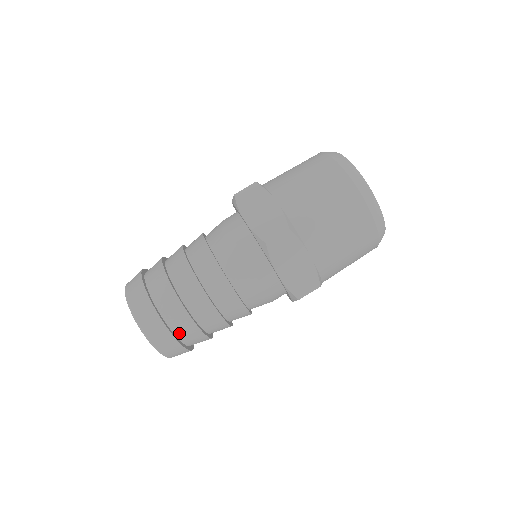
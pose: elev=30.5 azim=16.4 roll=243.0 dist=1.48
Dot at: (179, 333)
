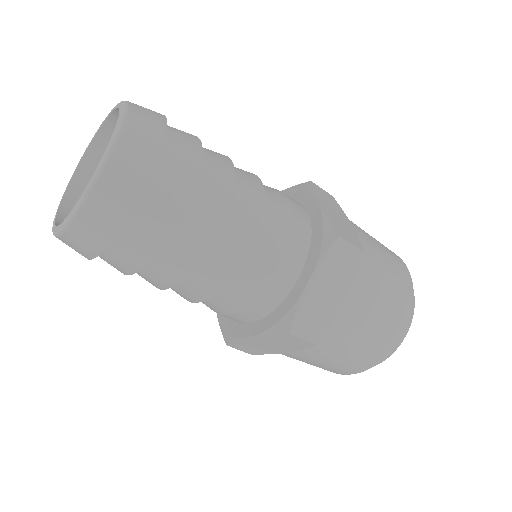
Dot at: (104, 255)
